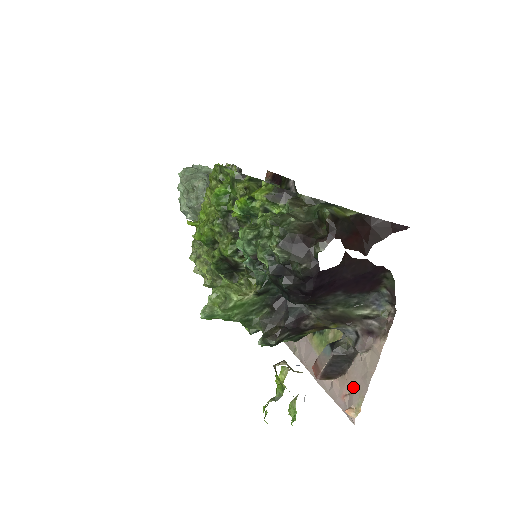
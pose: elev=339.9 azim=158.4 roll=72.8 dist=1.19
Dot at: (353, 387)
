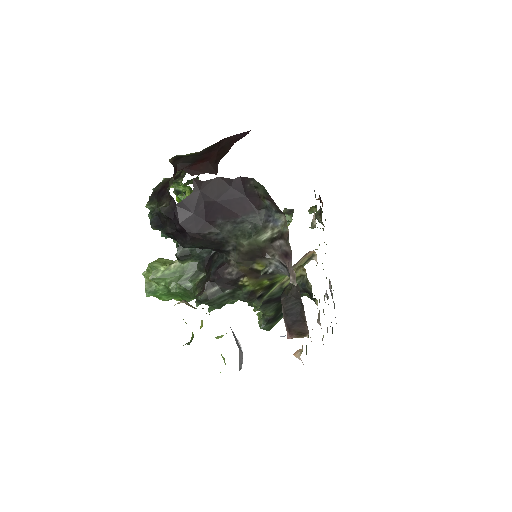
Dot at: occluded
